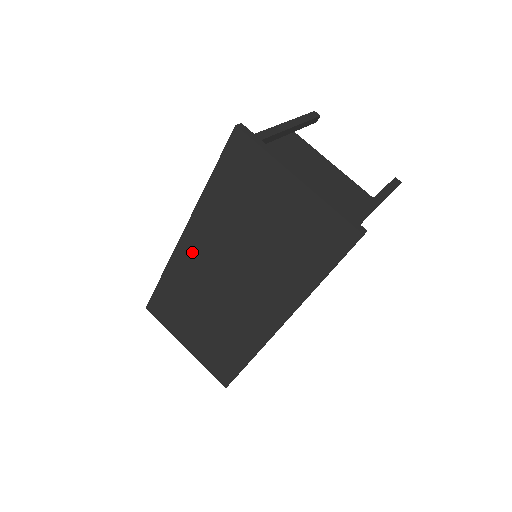
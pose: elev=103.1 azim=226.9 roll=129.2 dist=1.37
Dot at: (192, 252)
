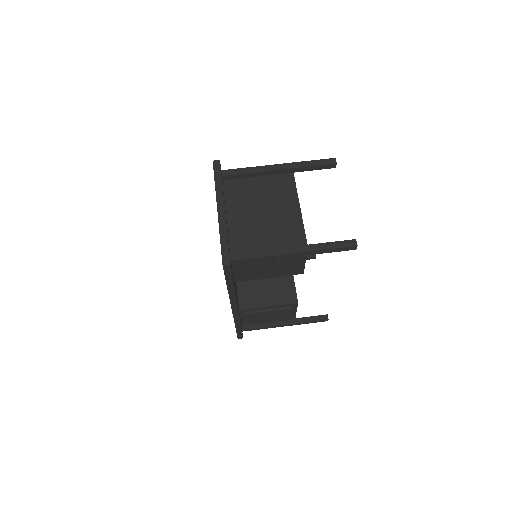
Dot at: occluded
